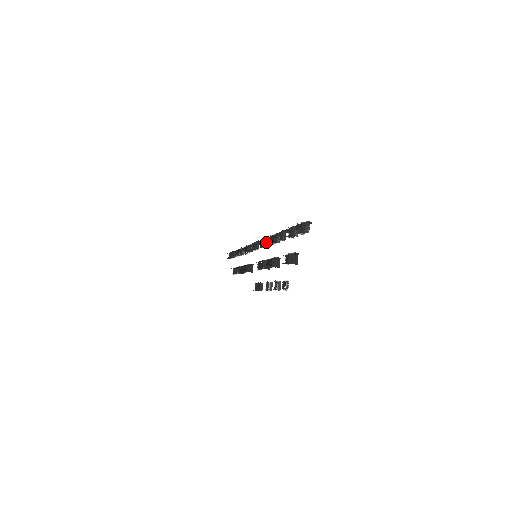
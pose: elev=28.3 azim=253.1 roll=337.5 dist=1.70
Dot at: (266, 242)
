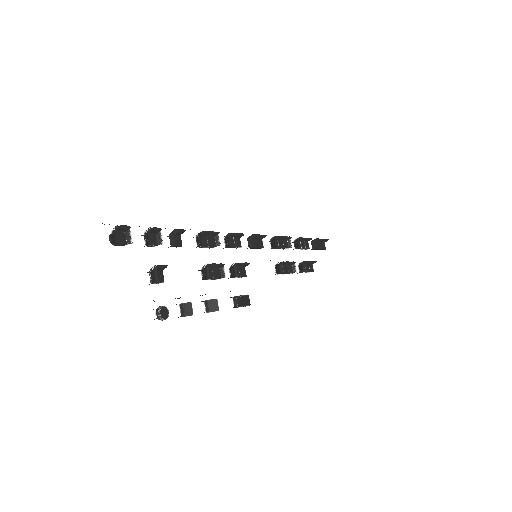
Dot at: (225, 242)
